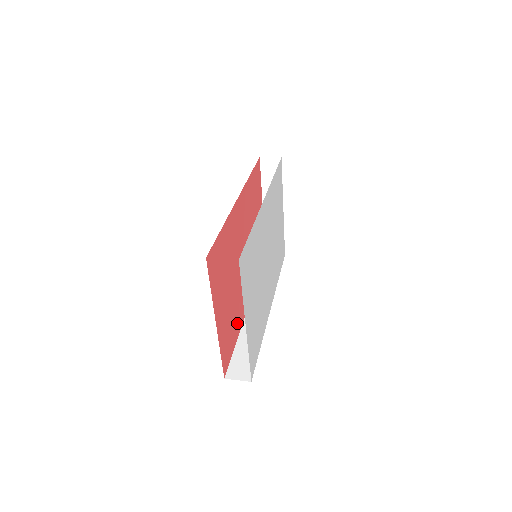
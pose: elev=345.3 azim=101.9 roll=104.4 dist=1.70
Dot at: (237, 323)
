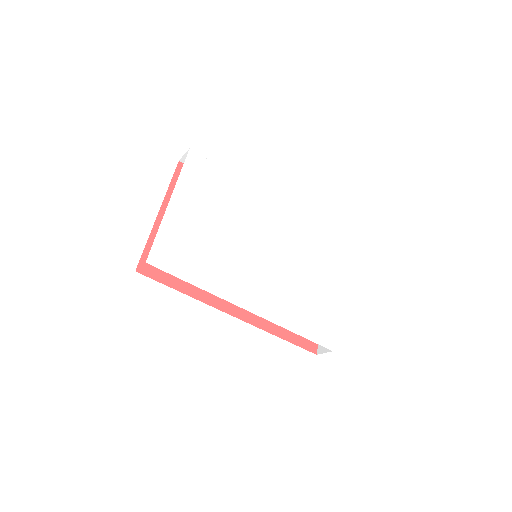
Dot at: occluded
